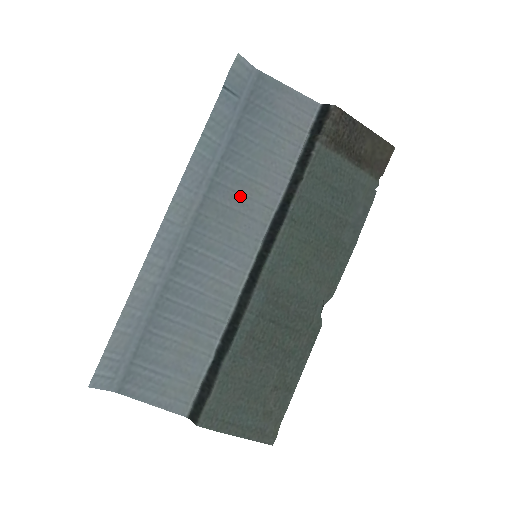
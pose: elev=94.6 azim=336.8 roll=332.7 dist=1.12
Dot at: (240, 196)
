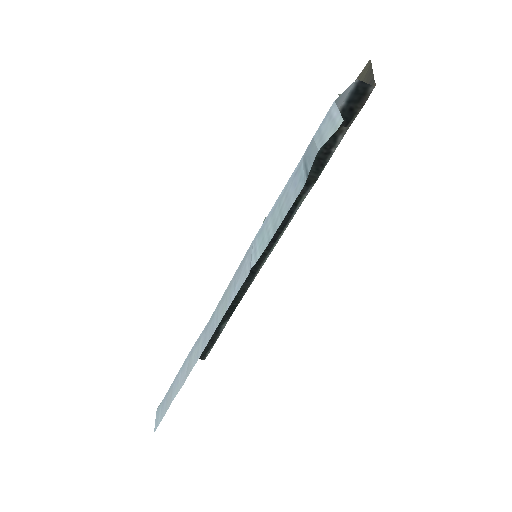
Dot at: occluded
